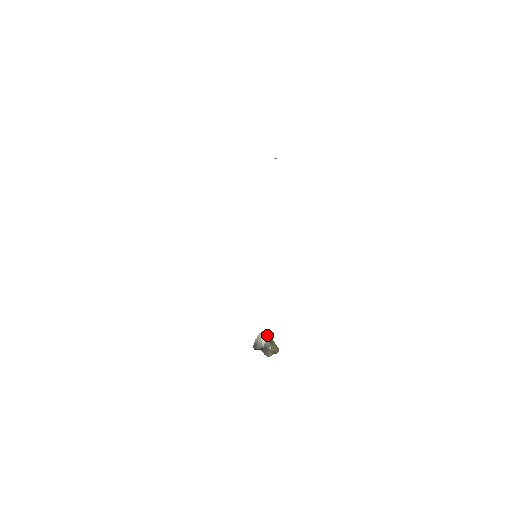
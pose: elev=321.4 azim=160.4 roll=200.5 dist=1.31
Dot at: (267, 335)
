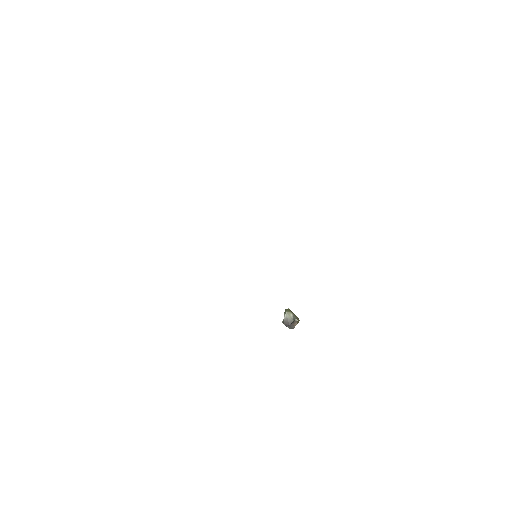
Dot at: (290, 311)
